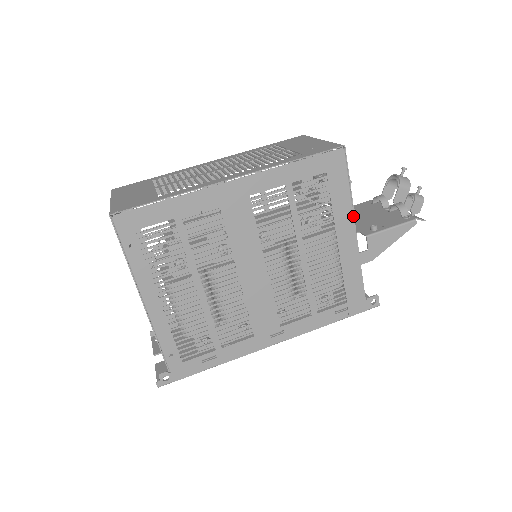
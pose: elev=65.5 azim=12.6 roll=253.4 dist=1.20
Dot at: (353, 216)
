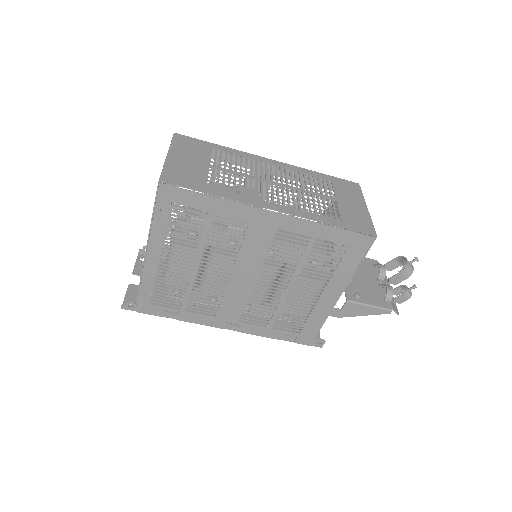
Dot at: (347, 284)
